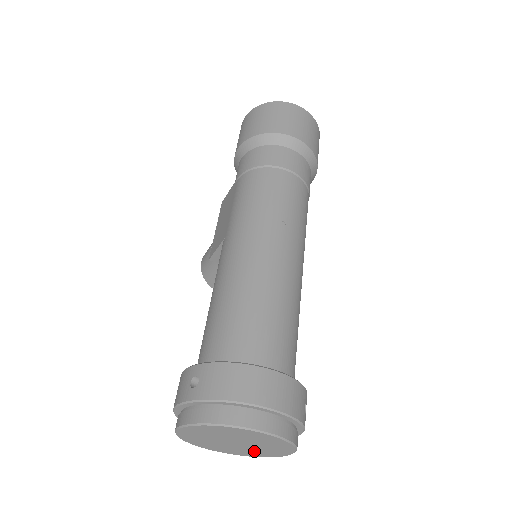
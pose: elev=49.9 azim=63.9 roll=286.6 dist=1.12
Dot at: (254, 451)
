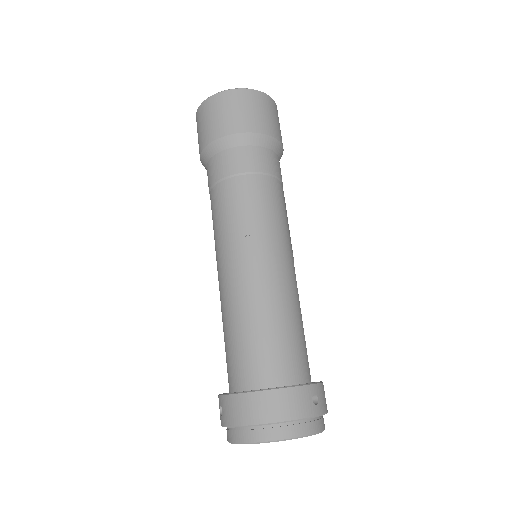
Dot at: occluded
